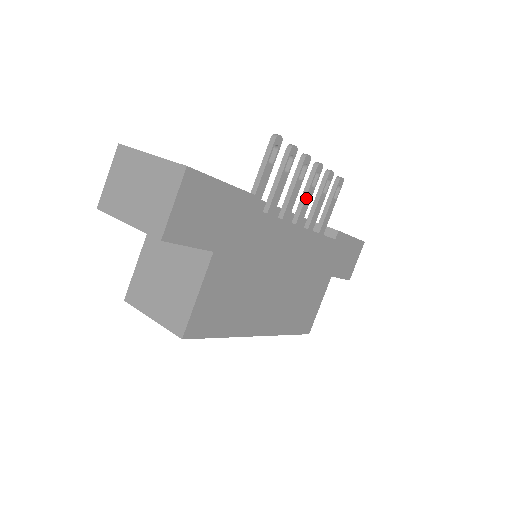
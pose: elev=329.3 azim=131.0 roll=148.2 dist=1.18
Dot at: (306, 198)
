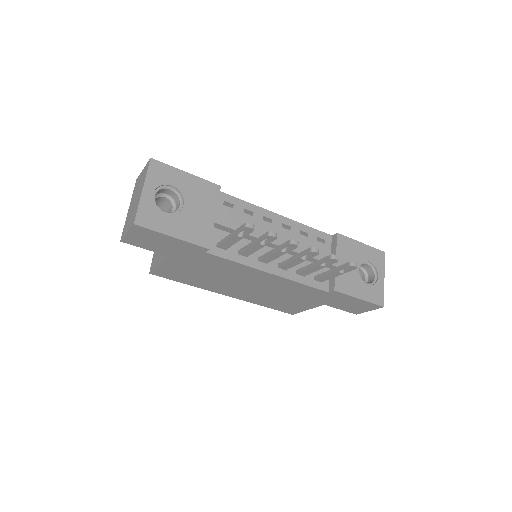
Dot at: (293, 261)
